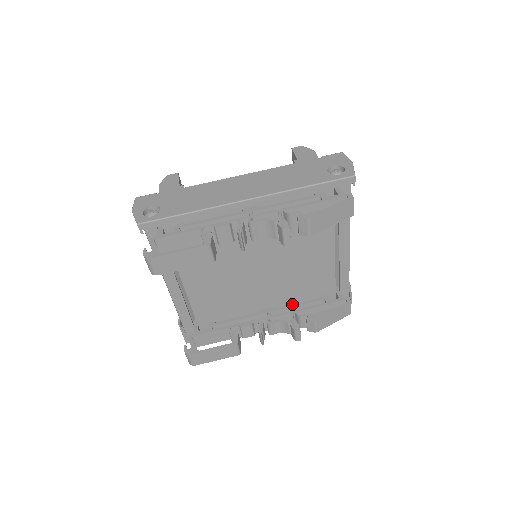
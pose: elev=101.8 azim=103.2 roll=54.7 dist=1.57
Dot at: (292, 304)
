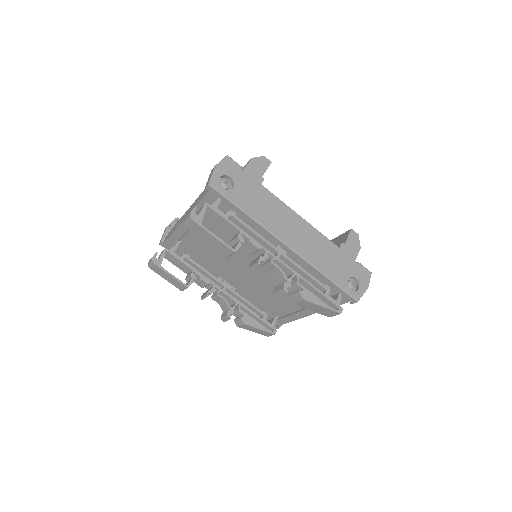
Dot at: occluded
